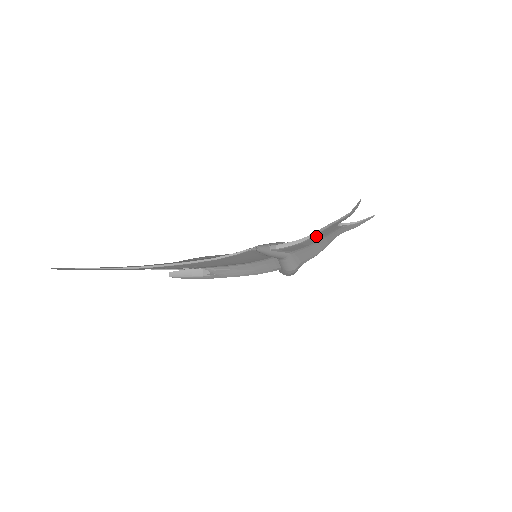
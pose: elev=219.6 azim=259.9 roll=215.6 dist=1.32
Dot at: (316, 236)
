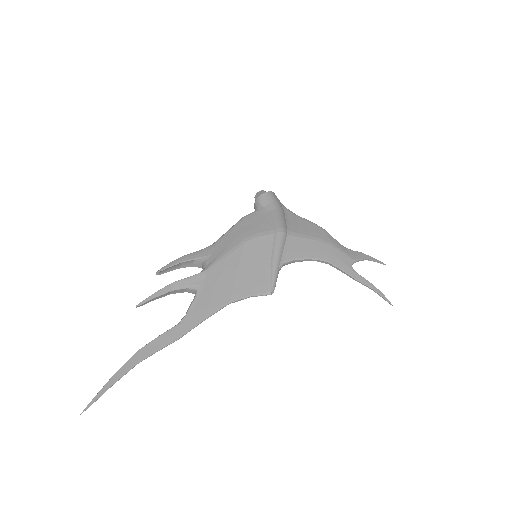
Dot at: (325, 259)
